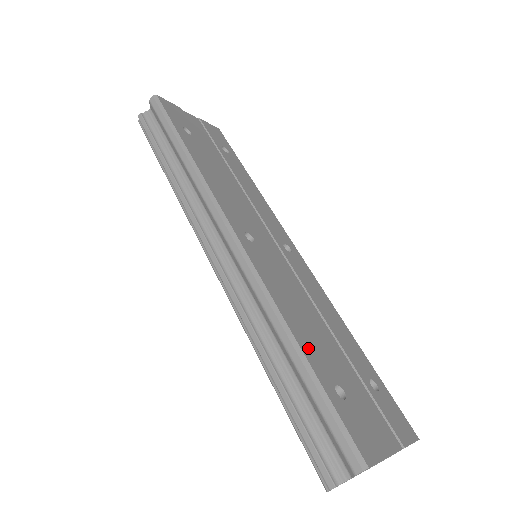
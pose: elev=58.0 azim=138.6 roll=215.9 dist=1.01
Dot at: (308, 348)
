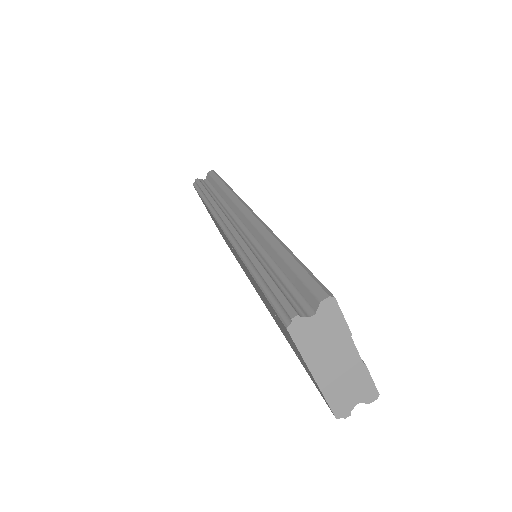
Dot at: occluded
